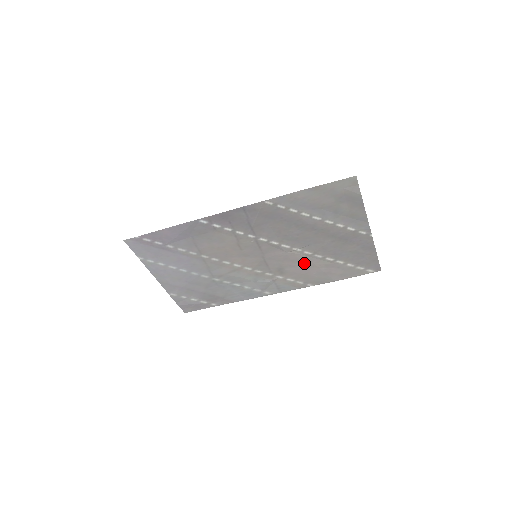
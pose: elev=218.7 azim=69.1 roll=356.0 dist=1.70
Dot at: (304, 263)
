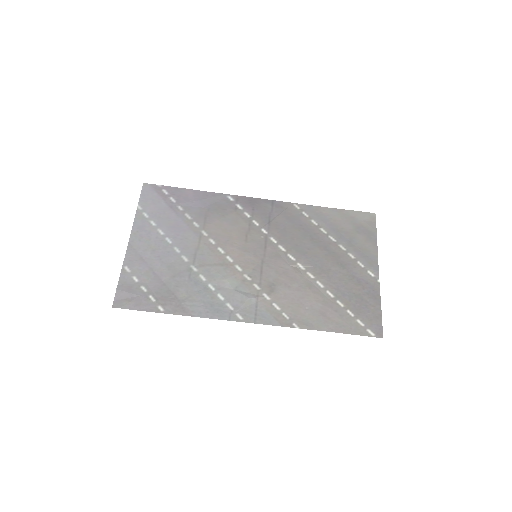
Dot at: (301, 287)
